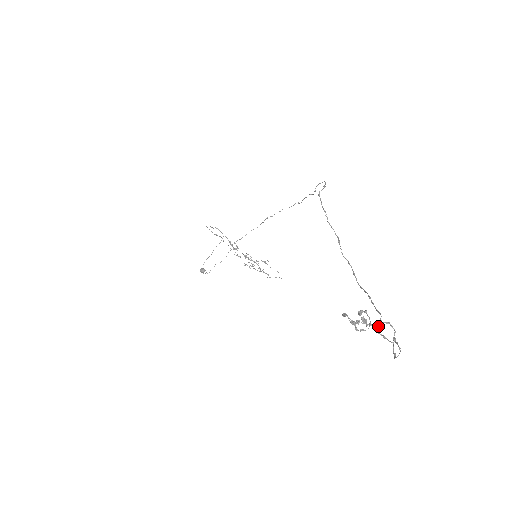
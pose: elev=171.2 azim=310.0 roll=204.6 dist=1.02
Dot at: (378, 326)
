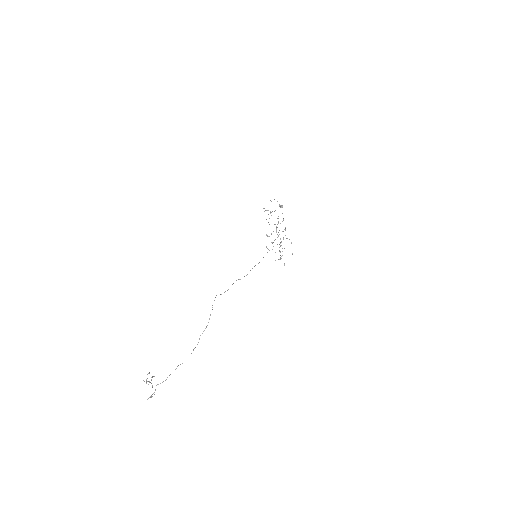
Dot at: occluded
